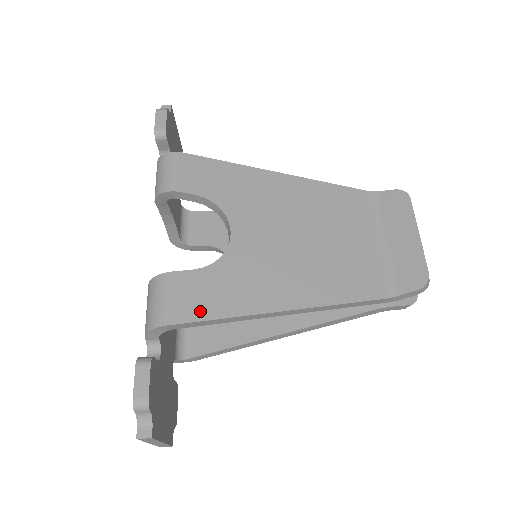
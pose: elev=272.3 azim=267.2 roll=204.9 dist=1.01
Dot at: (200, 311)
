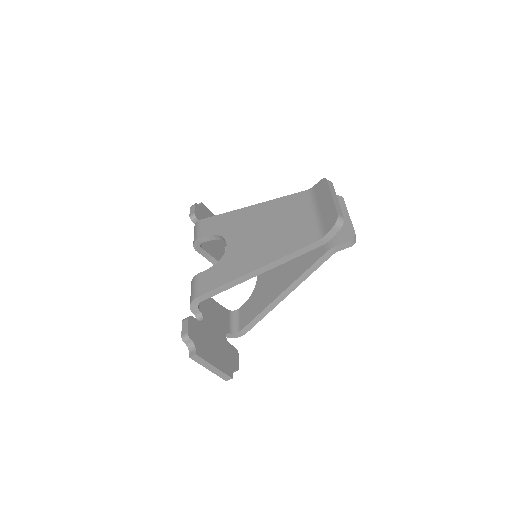
Dot at: (211, 286)
